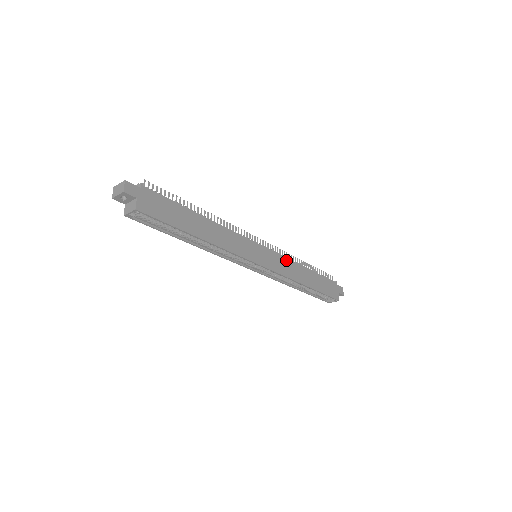
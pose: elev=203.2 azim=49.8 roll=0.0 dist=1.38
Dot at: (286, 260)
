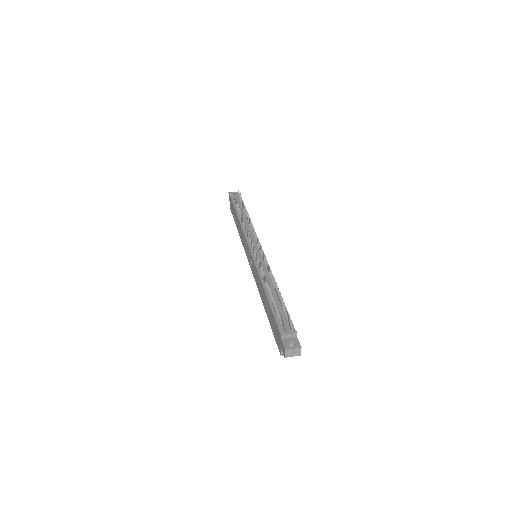
Dot at: occluded
